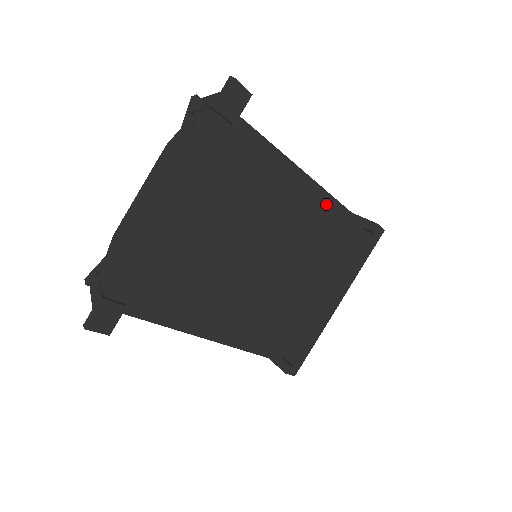
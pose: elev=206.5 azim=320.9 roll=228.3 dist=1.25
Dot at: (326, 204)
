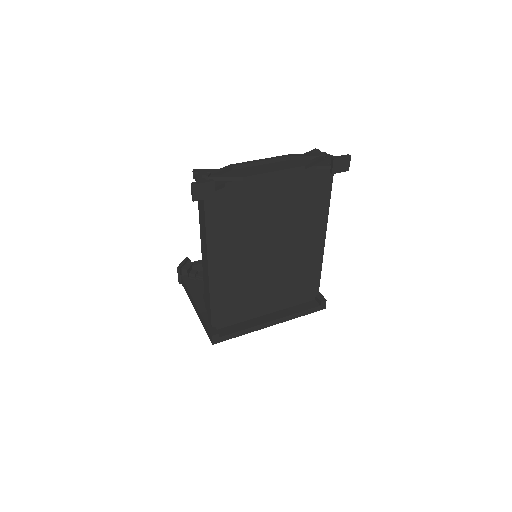
Dot at: (317, 261)
